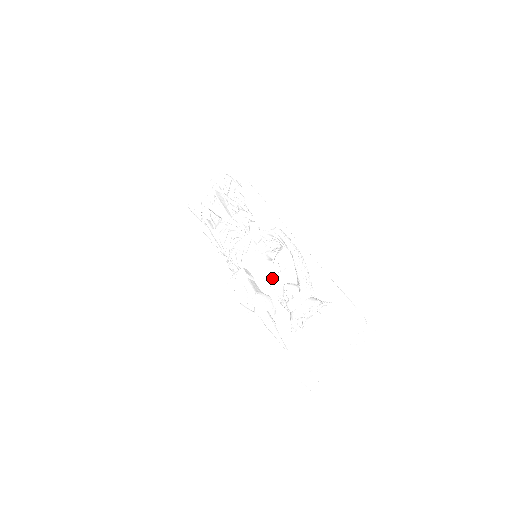
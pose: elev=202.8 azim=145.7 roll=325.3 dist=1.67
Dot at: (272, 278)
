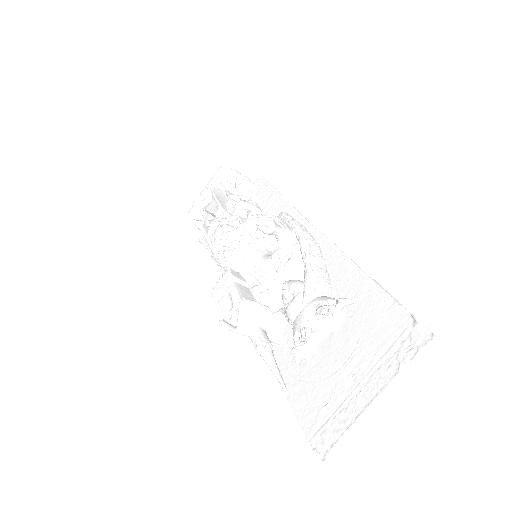
Dot at: (269, 278)
